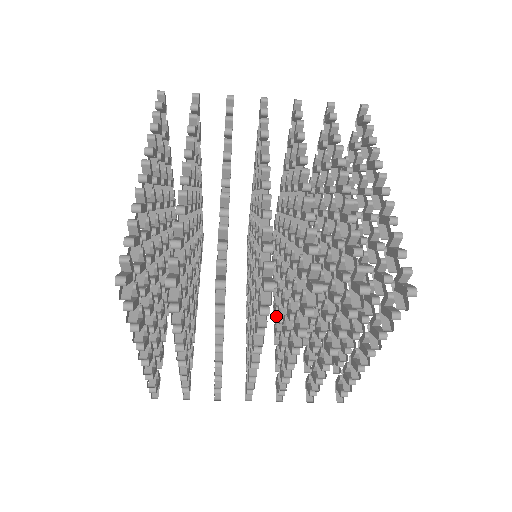
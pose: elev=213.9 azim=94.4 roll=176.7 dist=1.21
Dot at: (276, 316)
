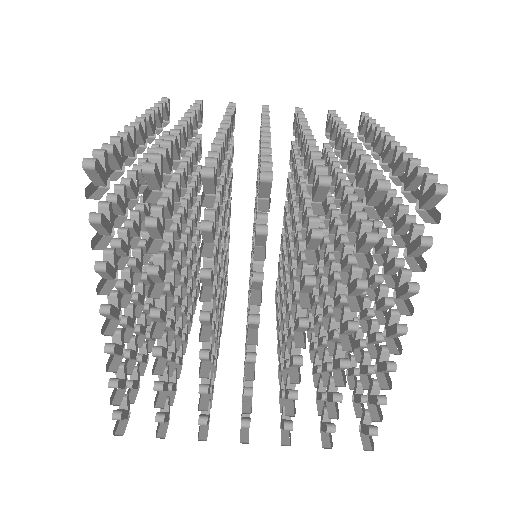
Dot at: occluded
